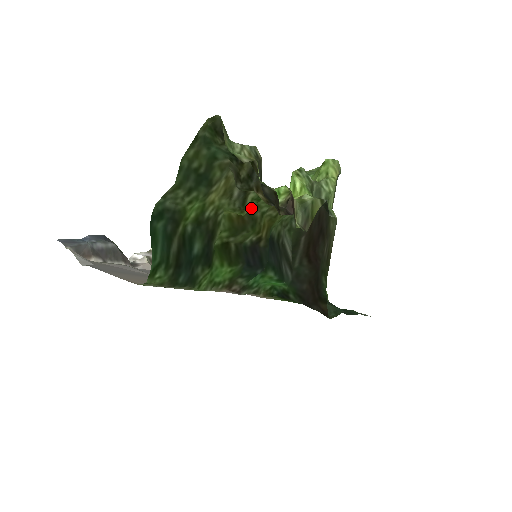
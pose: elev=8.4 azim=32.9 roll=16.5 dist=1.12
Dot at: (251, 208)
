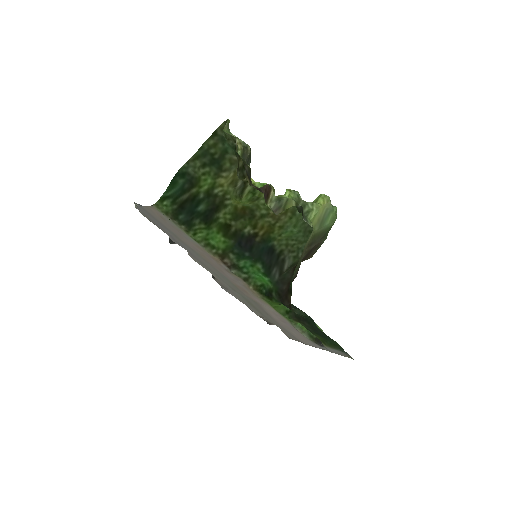
Dot at: (253, 207)
